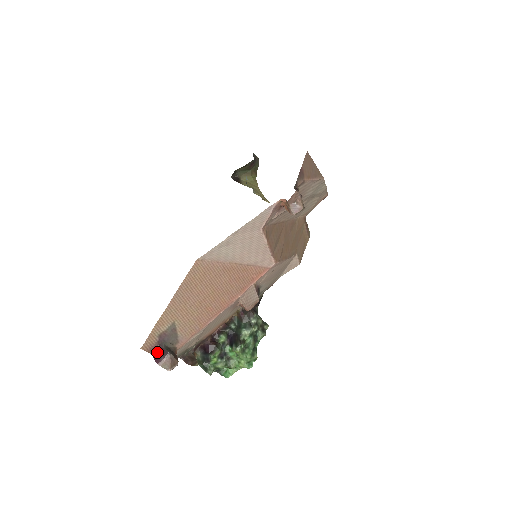
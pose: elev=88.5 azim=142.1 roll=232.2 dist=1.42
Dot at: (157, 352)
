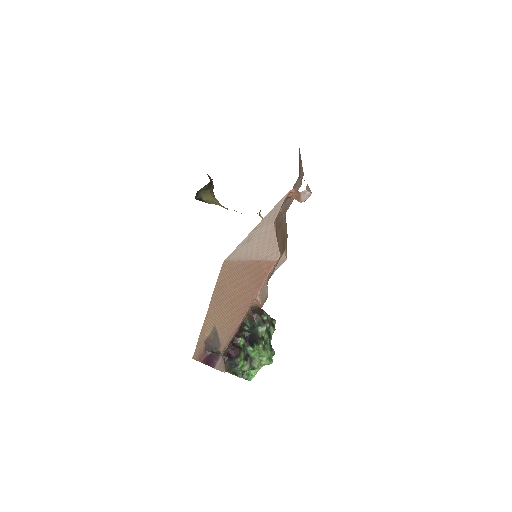
Dot at: (207, 358)
